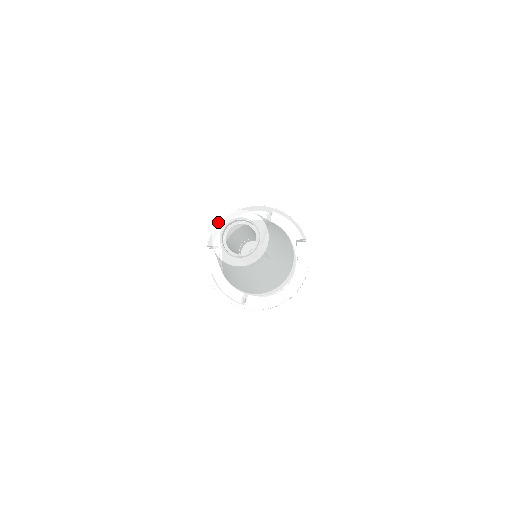
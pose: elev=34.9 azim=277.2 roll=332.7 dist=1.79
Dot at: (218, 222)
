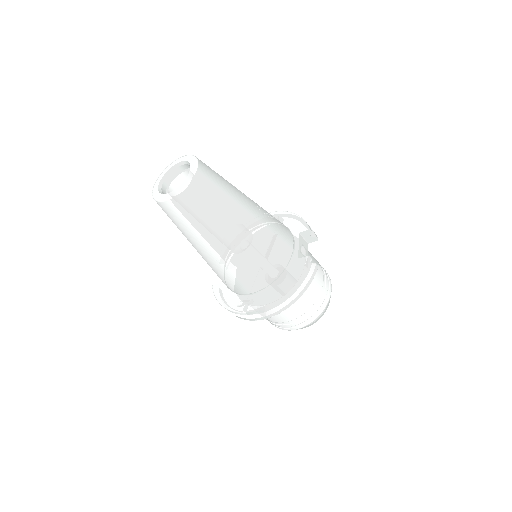
Dot at: (162, 173)
